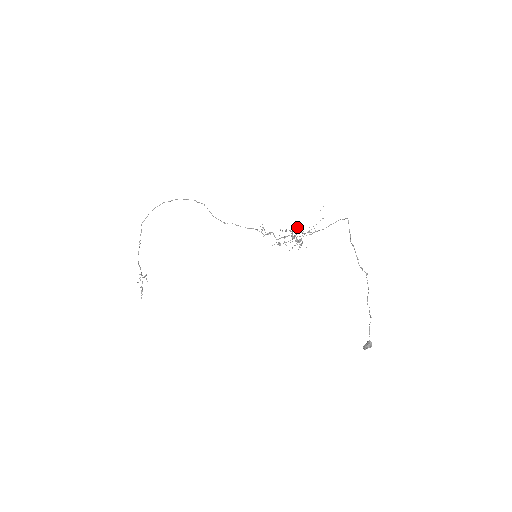
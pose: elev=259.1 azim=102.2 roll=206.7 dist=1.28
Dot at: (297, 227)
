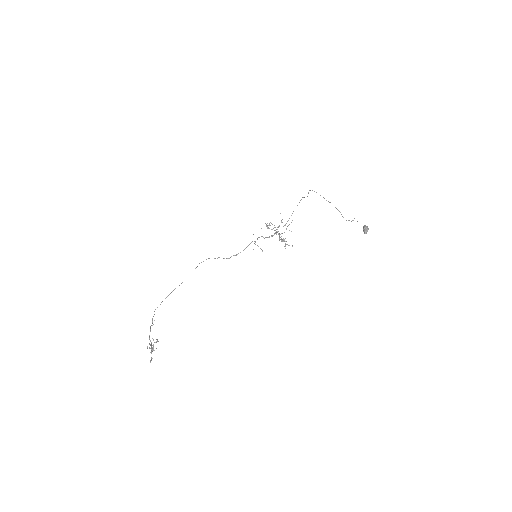
Dot at: (279, 238)
